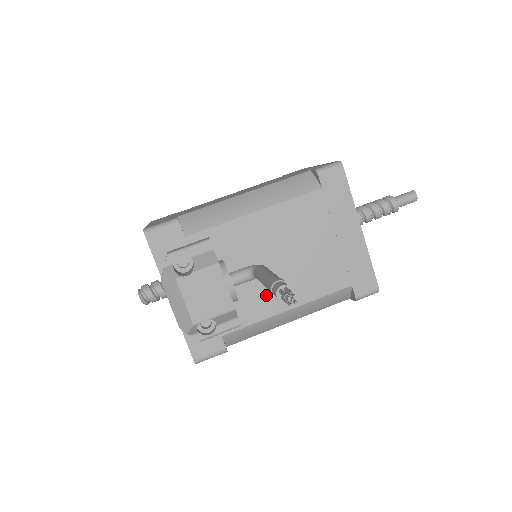
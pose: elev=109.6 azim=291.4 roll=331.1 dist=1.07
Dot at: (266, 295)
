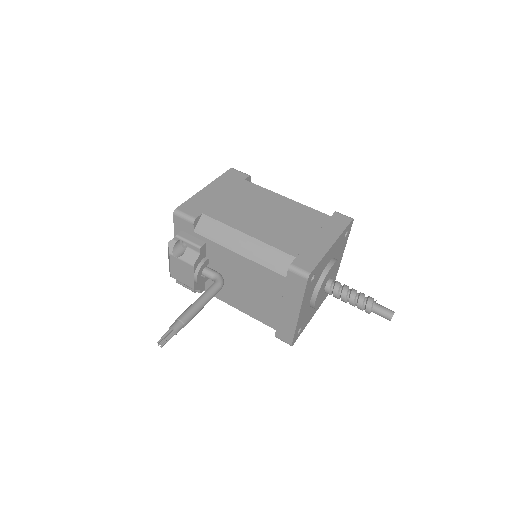
Dot at: (225, 291)
